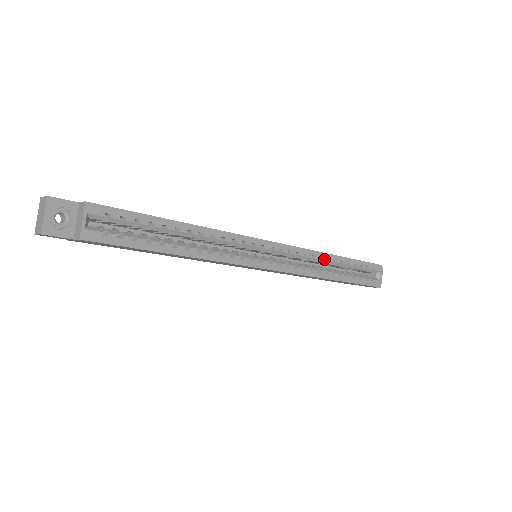
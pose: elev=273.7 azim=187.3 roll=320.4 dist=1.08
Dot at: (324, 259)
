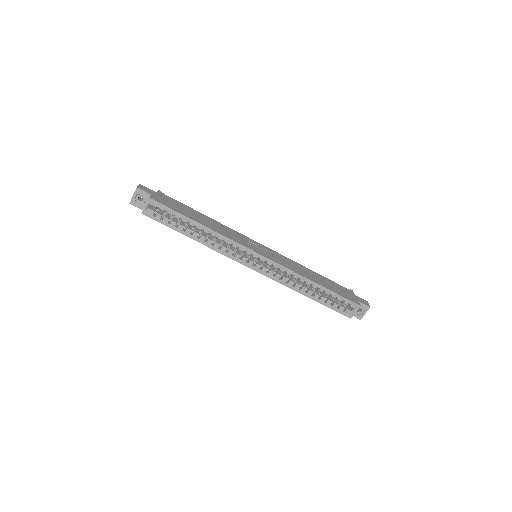
Dot at: (302, 280)
